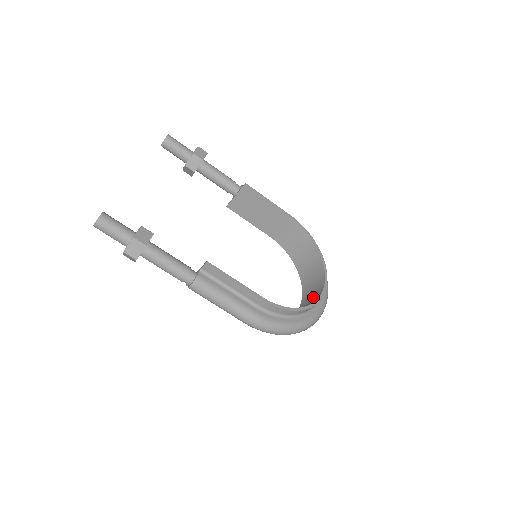
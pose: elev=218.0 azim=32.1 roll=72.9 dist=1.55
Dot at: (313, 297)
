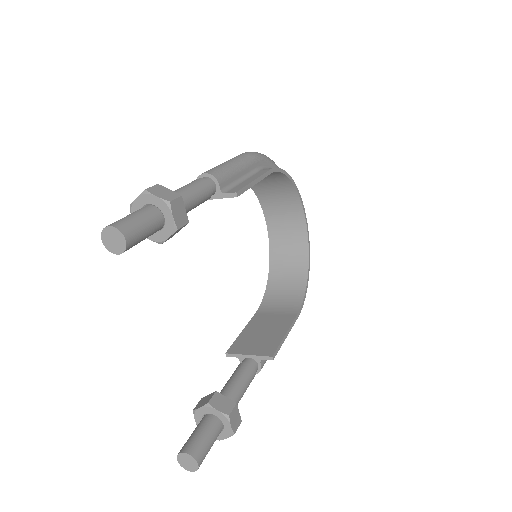
Dot at: (292, 233)
